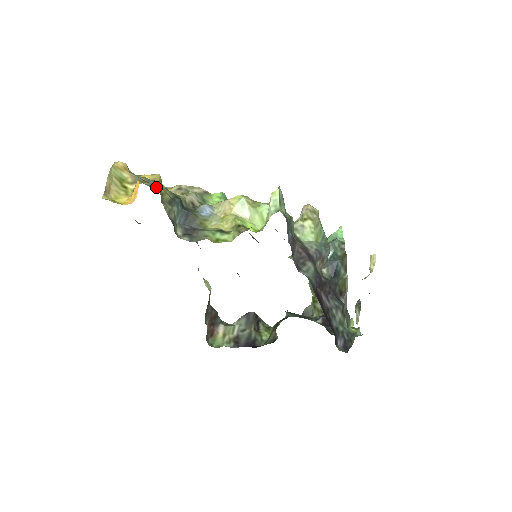
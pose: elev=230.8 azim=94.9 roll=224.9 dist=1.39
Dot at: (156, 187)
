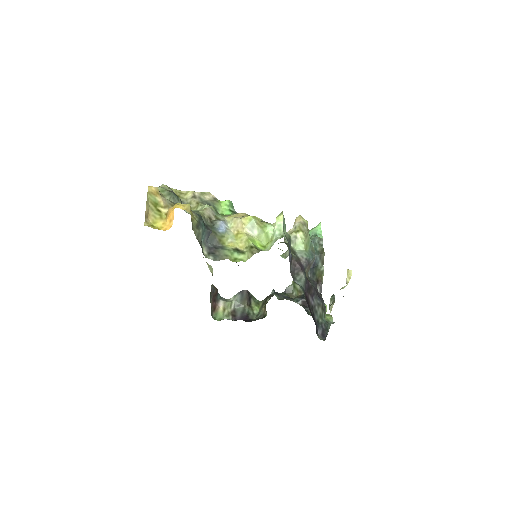
Dot at: occluded
